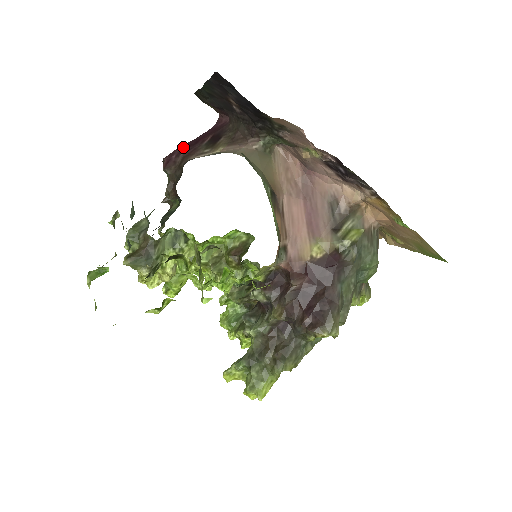
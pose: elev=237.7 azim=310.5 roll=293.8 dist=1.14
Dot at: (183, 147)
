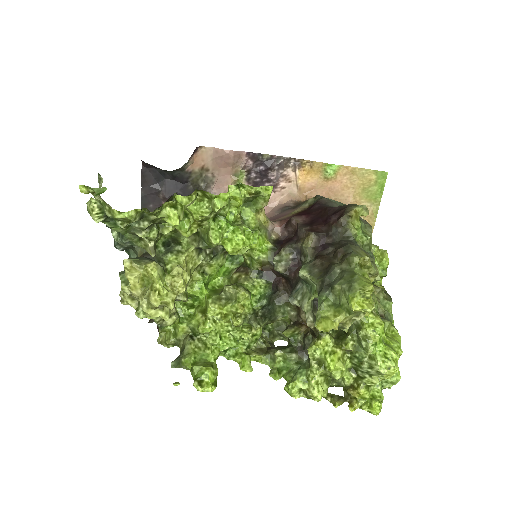
Dot at: occluded
